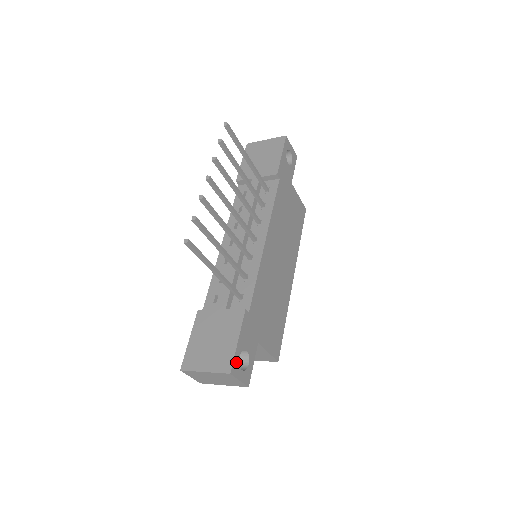
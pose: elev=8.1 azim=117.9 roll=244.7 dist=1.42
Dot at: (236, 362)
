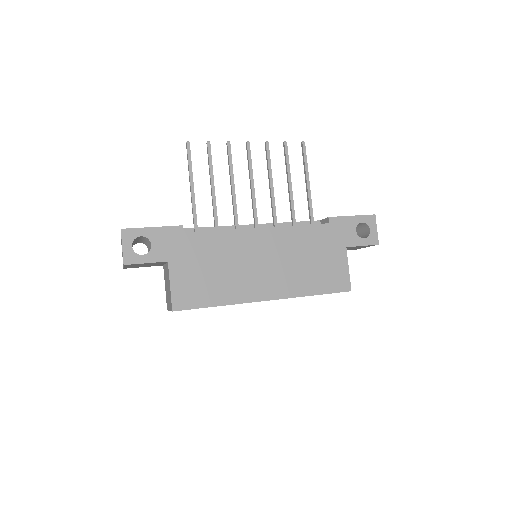
Dot at: (134, 233)
